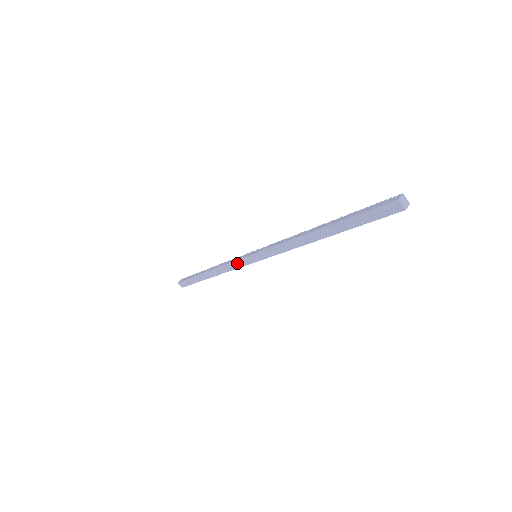
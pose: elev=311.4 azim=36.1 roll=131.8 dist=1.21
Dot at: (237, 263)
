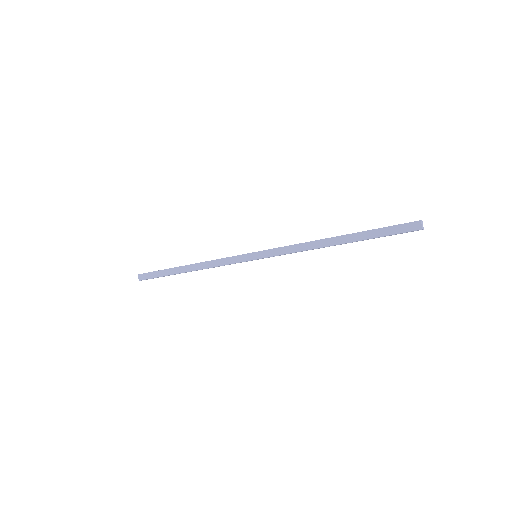
Dot at: (232, 259)
